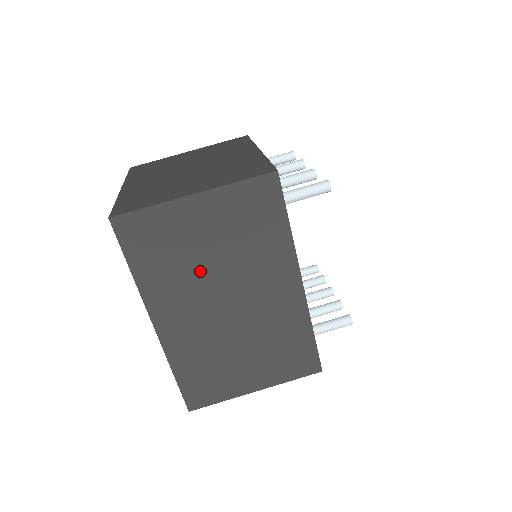
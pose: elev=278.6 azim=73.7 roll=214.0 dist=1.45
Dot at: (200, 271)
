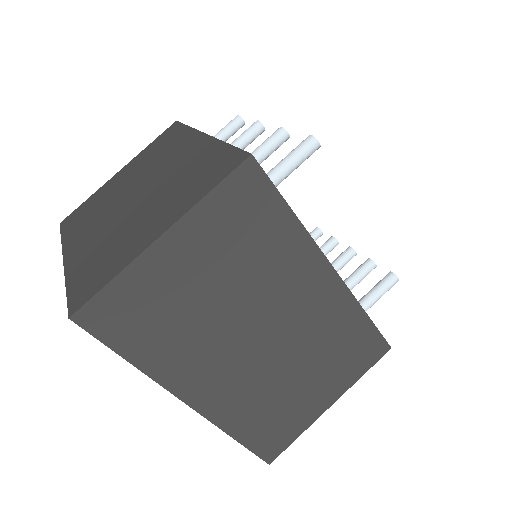
Dot at: (212, 319)
